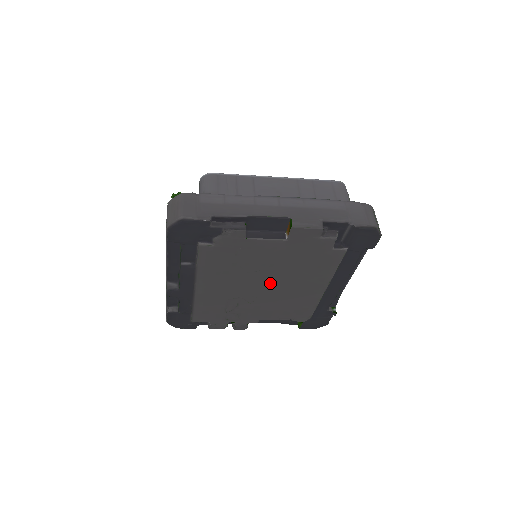
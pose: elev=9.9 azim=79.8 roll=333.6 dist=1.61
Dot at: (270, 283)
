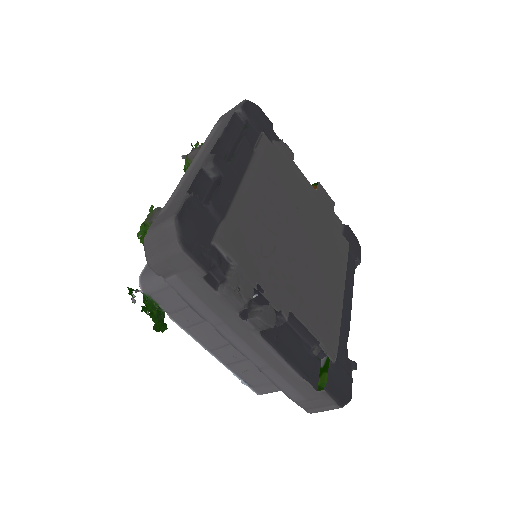
Dot at: (304, 238)
